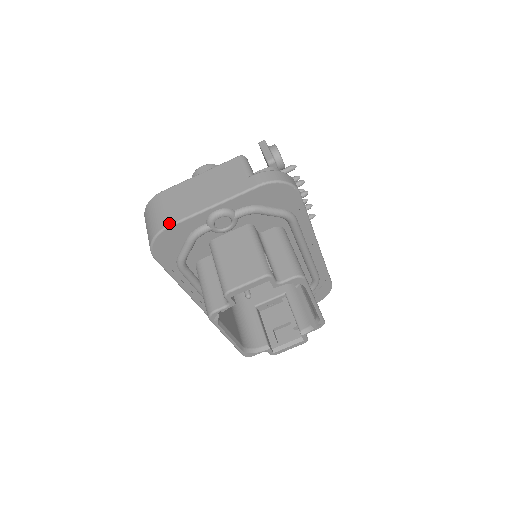
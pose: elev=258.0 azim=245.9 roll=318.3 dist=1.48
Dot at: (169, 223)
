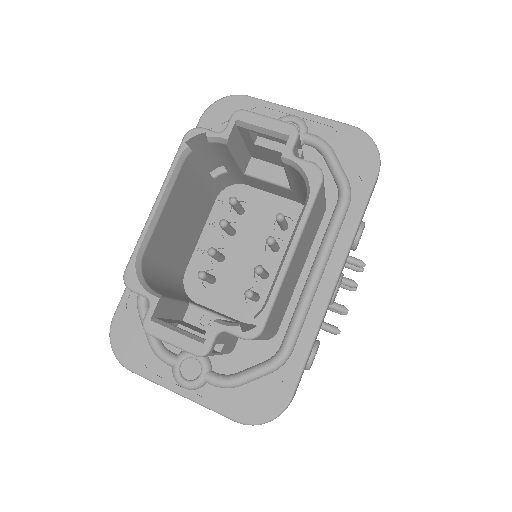
Dot at: (251, 97)
